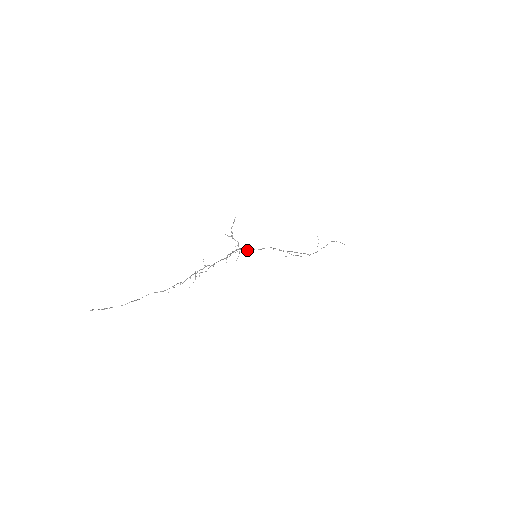
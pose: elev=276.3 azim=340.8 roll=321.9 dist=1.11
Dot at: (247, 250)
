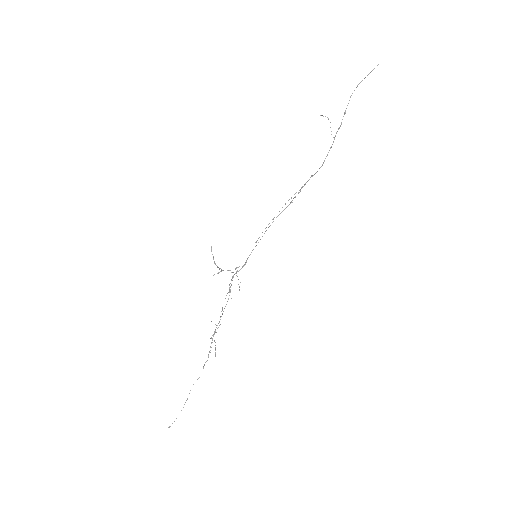
Dot at: (243, 266)
